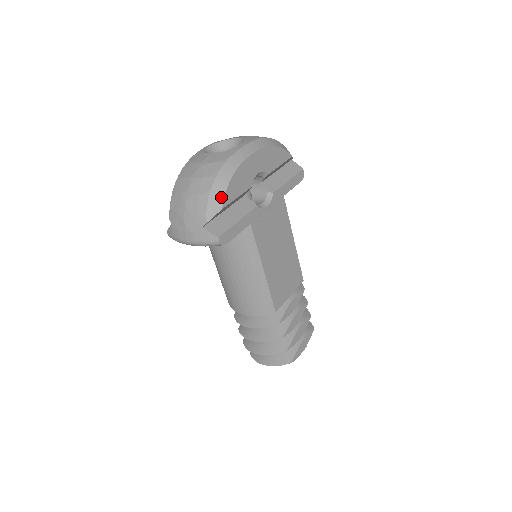
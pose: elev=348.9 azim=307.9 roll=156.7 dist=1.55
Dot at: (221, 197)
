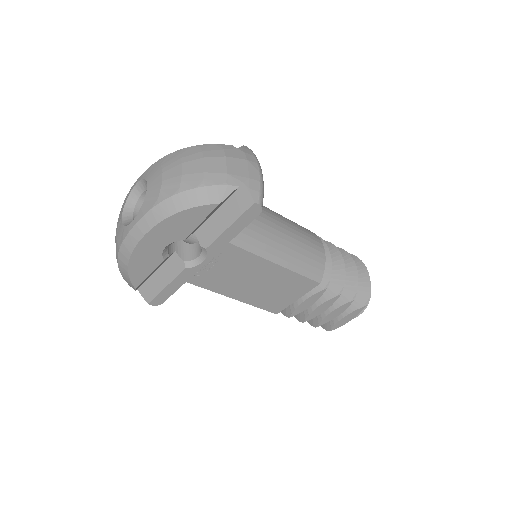
Dot at: (129, 281)
